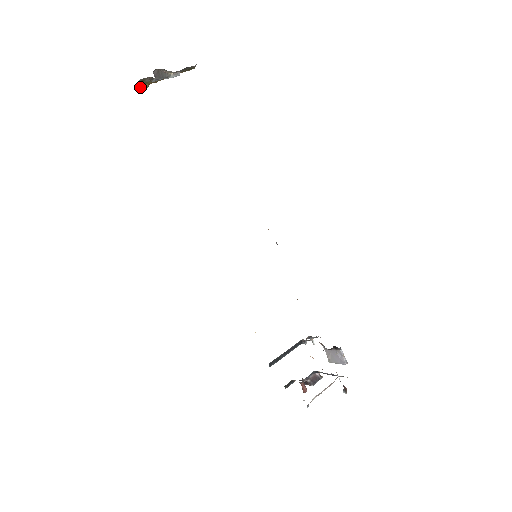
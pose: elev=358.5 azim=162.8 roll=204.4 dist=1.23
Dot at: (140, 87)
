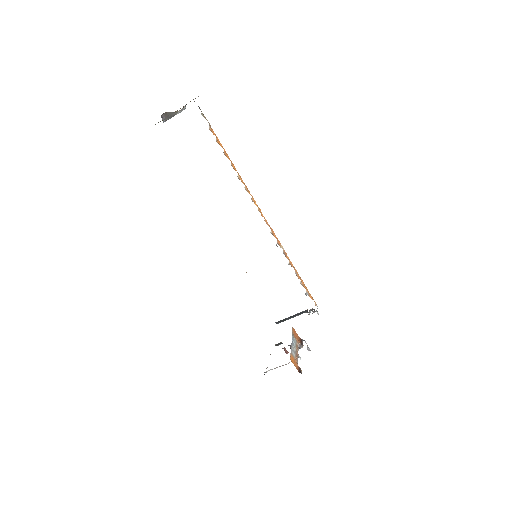
Dot at: occluded
